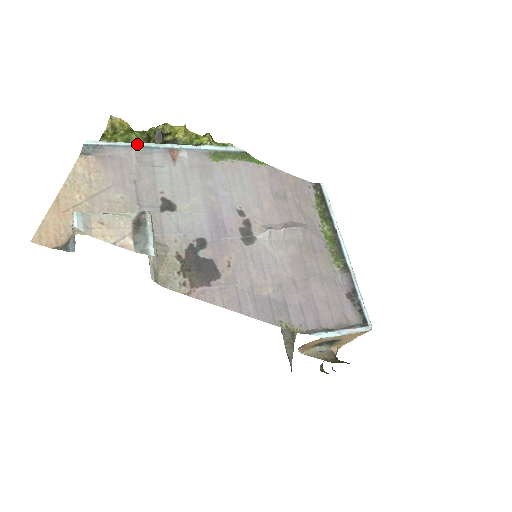
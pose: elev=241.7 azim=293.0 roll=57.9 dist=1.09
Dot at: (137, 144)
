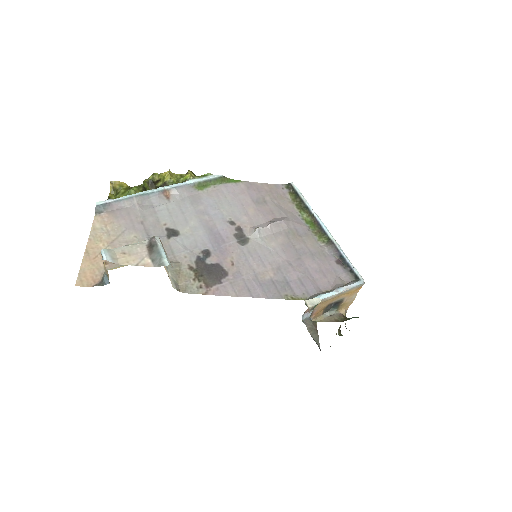
Dot at: (136, 194)
